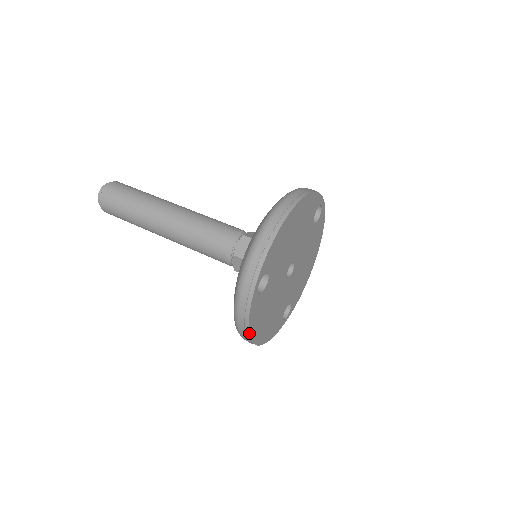
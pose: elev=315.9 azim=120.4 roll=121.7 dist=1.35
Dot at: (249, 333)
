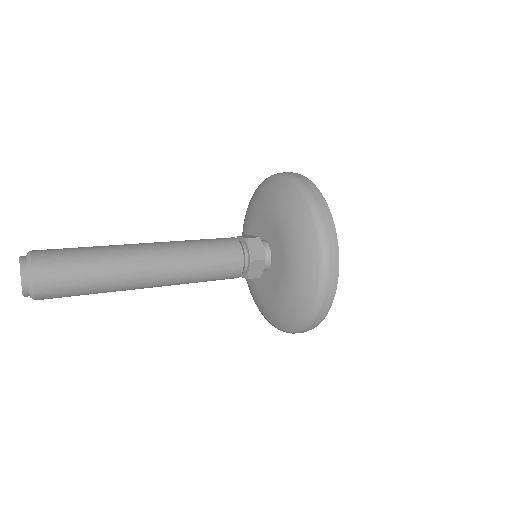
Dot at: (334, 226)
